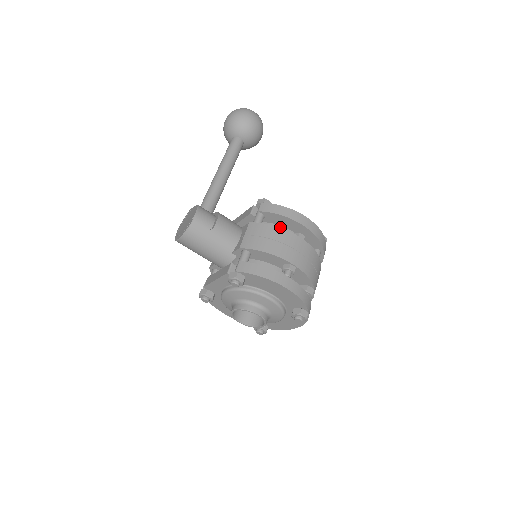
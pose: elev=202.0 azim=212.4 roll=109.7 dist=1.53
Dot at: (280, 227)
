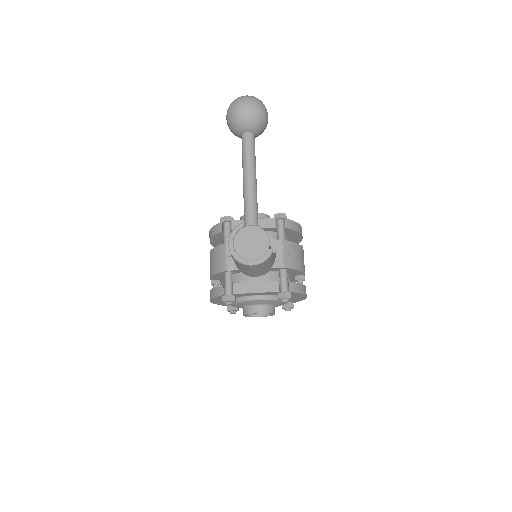
Dot at: (286, 237)
